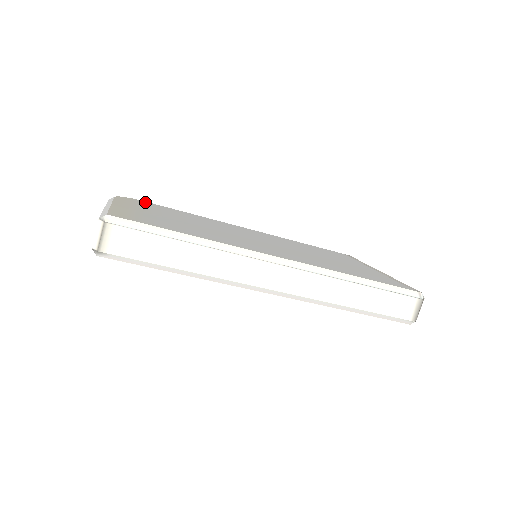
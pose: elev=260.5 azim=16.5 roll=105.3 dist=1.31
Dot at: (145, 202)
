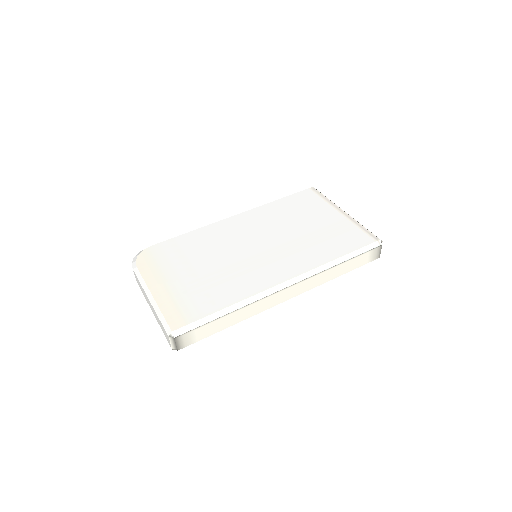
Dot at: (154, 249)
